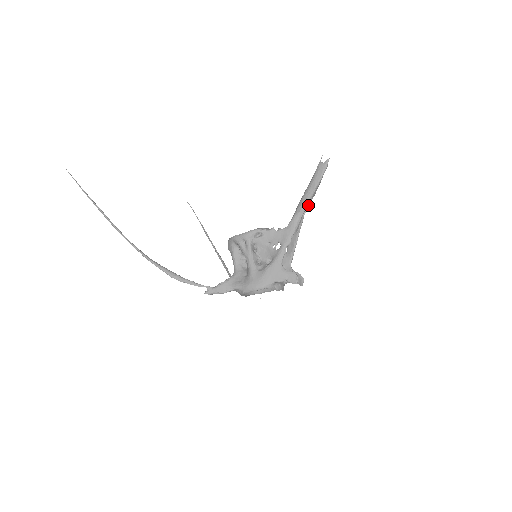
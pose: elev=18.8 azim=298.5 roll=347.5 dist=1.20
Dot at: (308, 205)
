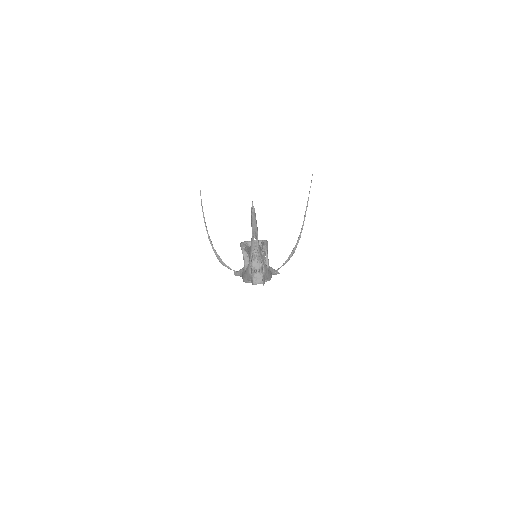
Dot at: (256, 234)
